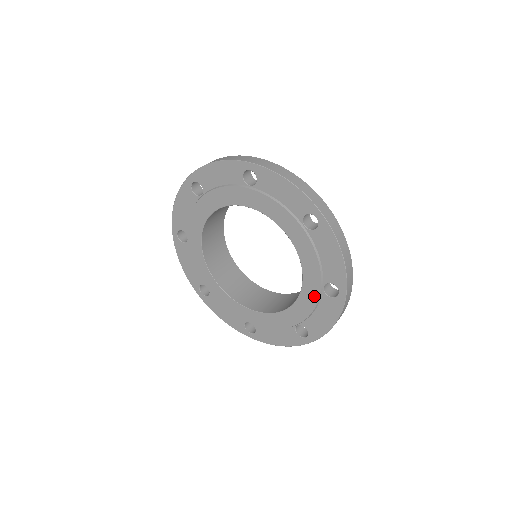
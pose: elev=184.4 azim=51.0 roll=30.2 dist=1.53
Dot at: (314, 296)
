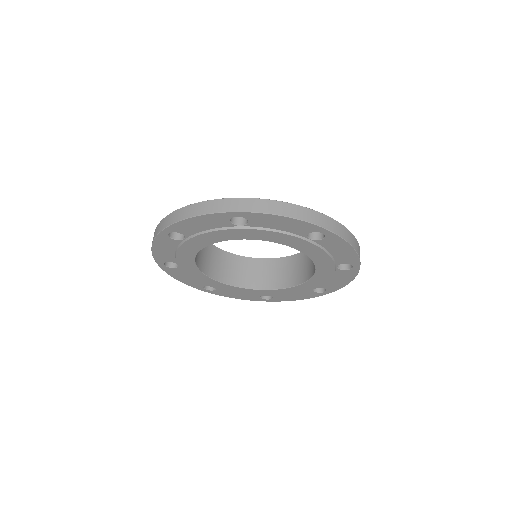
Dot at: (314, 248)
